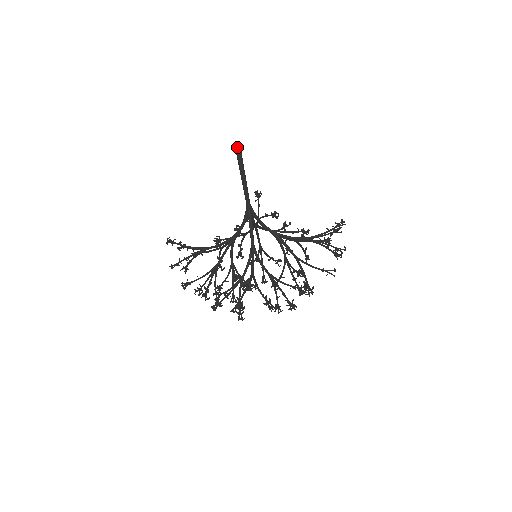
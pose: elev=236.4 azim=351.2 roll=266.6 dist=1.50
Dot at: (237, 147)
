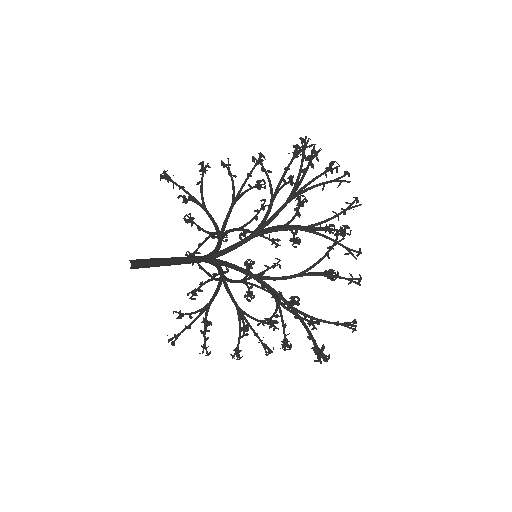
Dot at: (132, 268)
